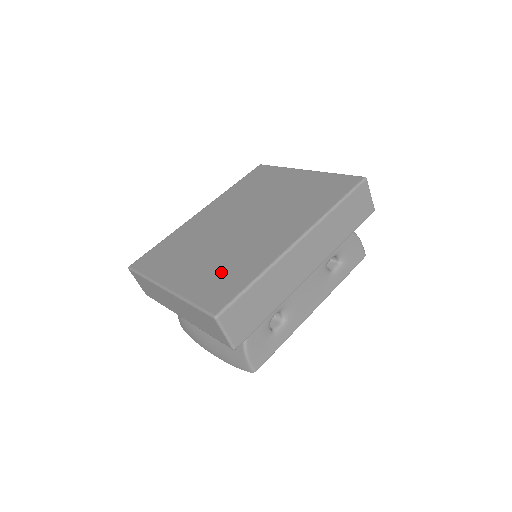
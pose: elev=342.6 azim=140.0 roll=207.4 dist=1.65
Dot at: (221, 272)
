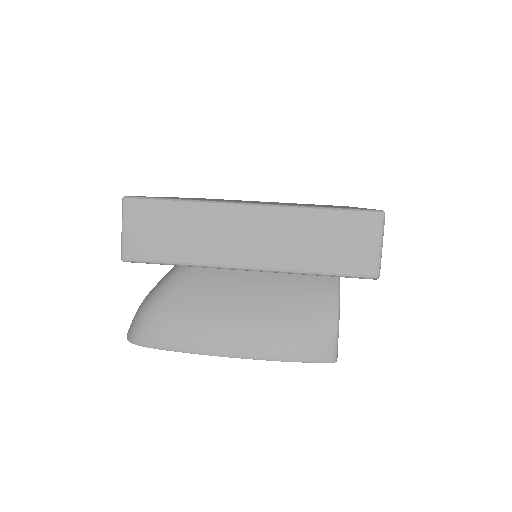
Dot at: occluded
